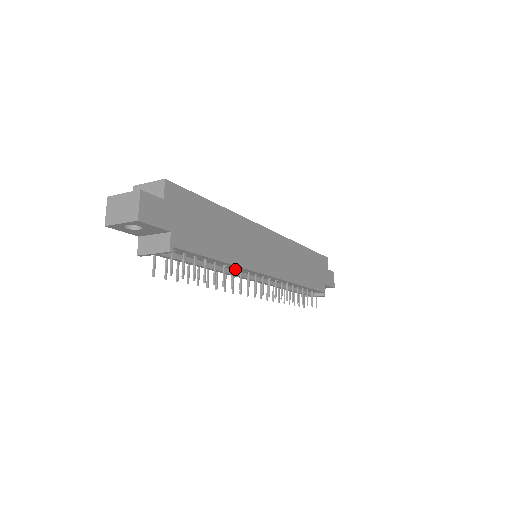
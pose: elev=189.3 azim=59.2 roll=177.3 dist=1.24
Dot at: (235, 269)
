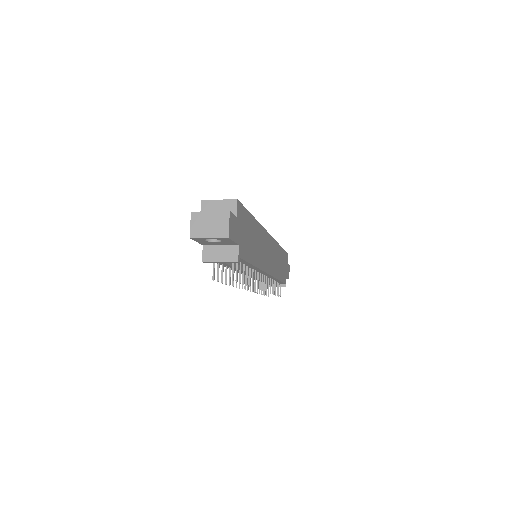
Dot at: occluded
